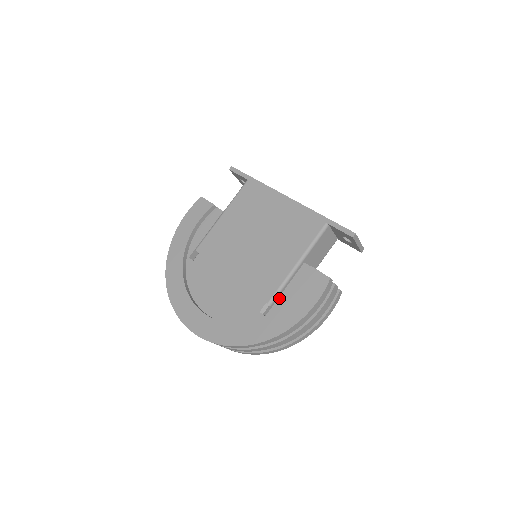
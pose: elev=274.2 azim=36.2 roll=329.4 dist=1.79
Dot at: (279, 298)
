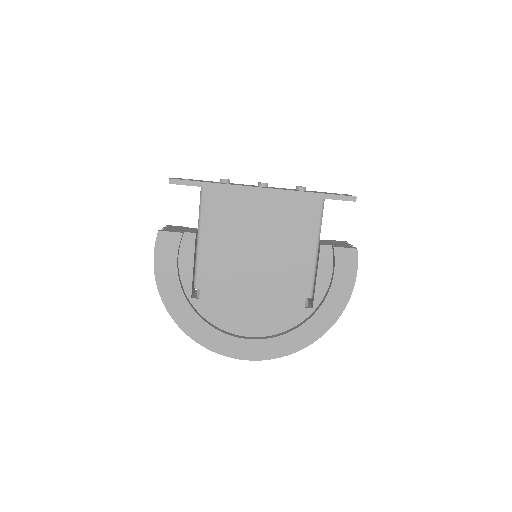
Dot at: (316, 287)
